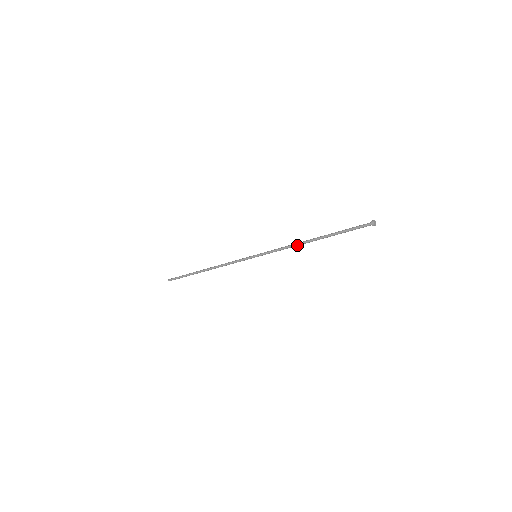
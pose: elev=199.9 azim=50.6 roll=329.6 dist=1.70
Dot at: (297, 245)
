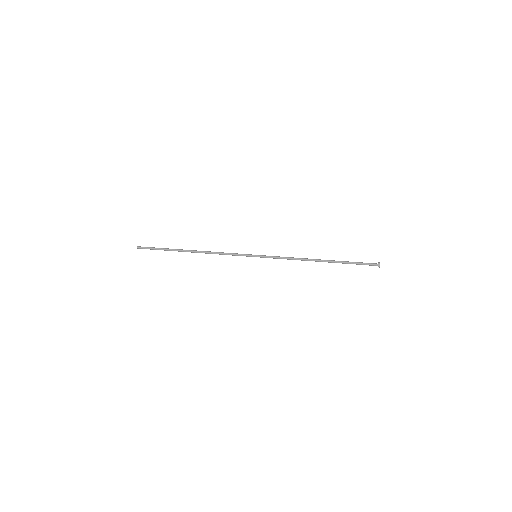
Dot at: (303, 260)
